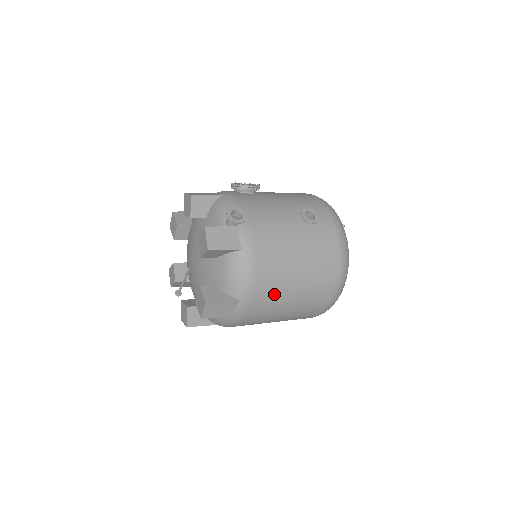
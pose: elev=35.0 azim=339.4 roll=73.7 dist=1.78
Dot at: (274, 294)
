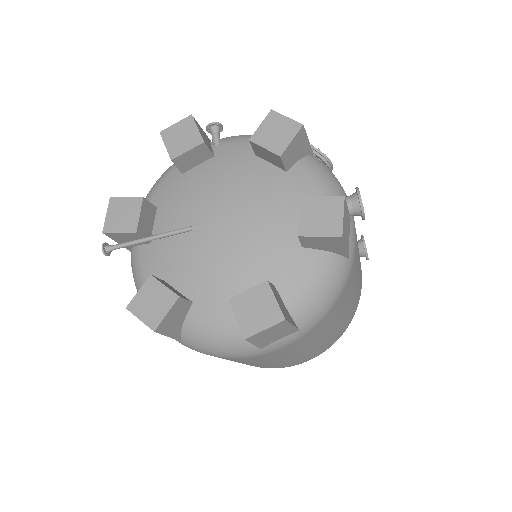
Dot at: (317, 335)
